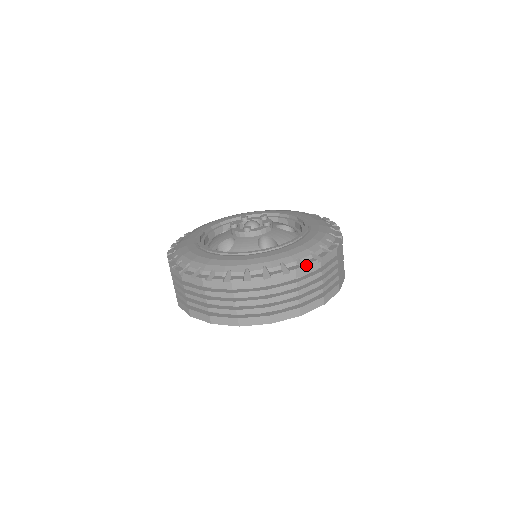
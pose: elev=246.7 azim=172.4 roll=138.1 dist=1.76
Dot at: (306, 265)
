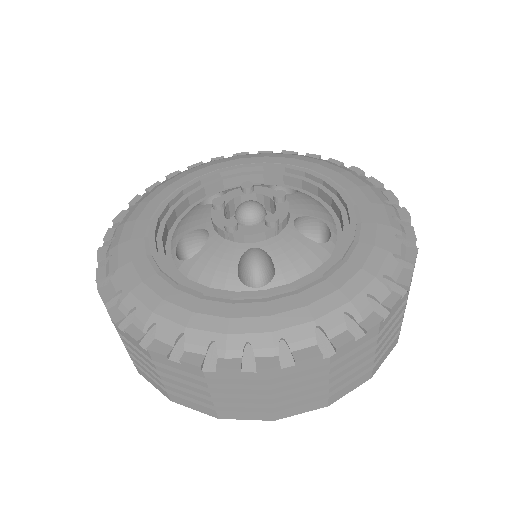
Dot at: (294, 362)
